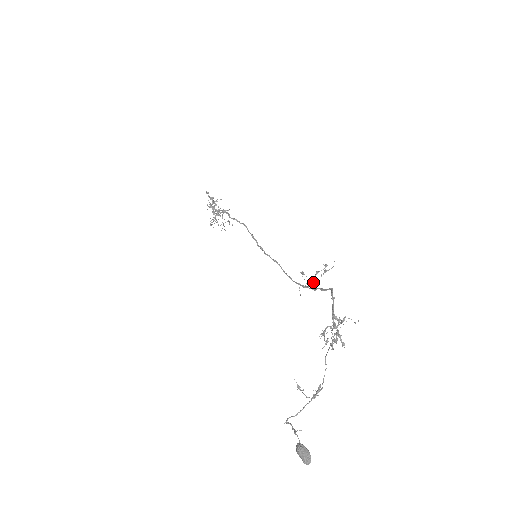
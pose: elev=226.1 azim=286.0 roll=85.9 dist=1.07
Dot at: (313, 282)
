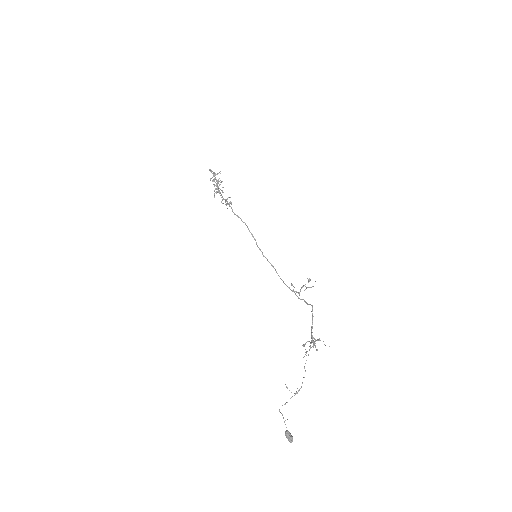
Dot at: (299, 293)
